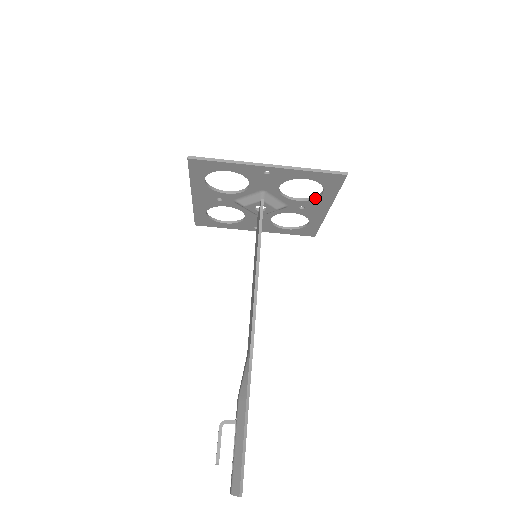
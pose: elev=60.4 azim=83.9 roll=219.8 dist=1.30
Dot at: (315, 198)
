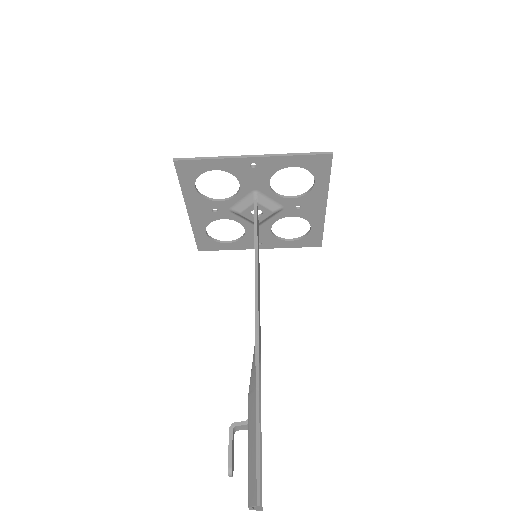
Dot at: (309, 192)
